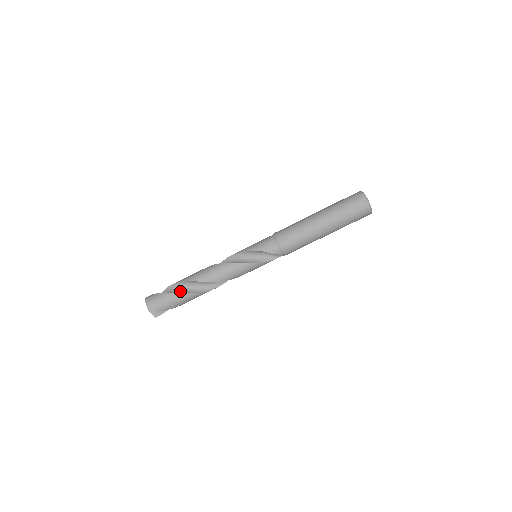
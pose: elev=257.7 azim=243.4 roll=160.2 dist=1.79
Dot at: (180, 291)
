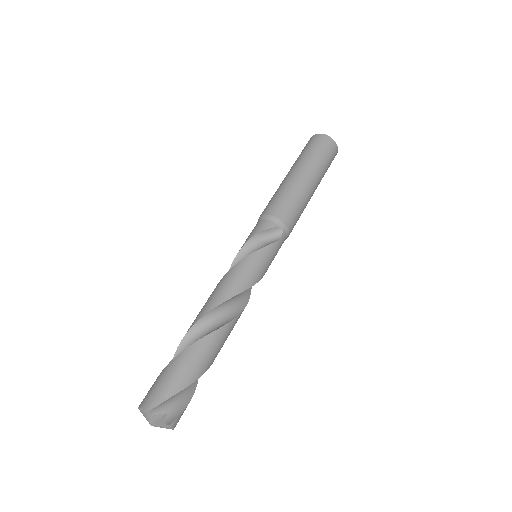
Dot at: occluded
